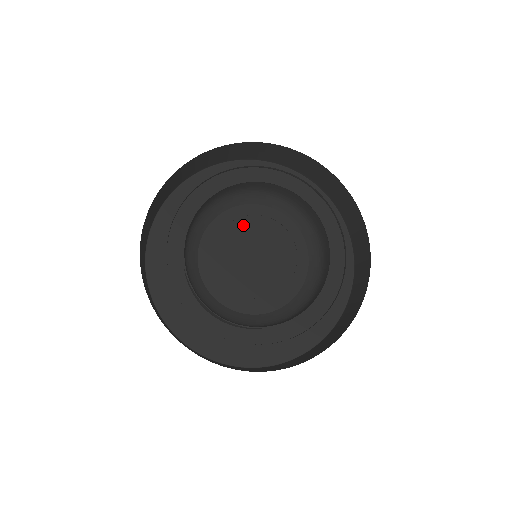
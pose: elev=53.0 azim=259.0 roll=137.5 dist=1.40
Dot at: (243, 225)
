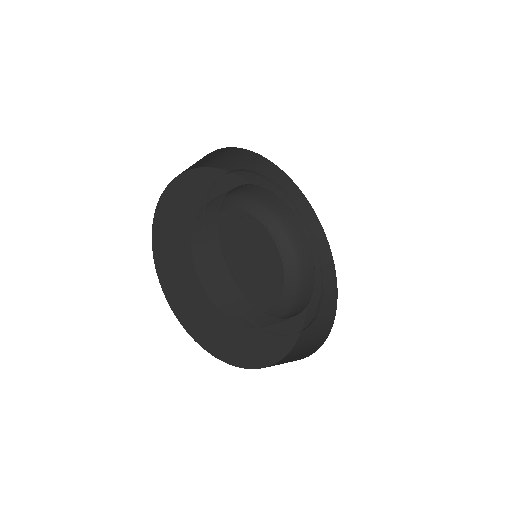
Dot at: (241, 232)
